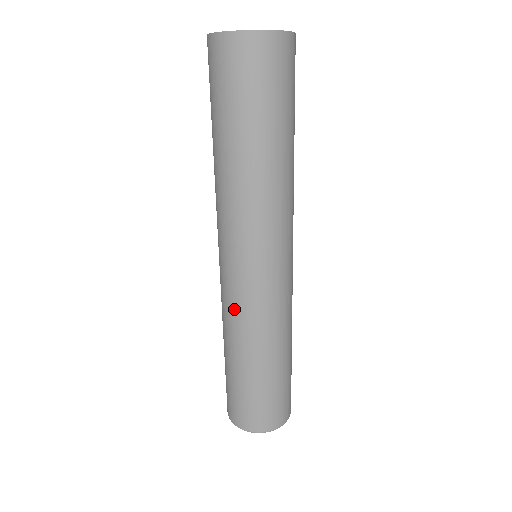
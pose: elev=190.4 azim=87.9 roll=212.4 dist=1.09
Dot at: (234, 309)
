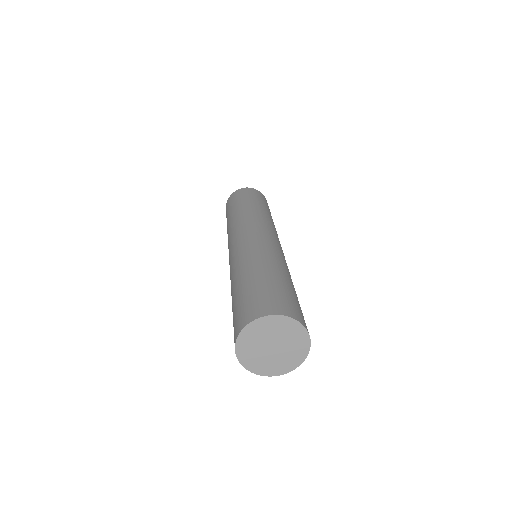
Dot at: occluded
